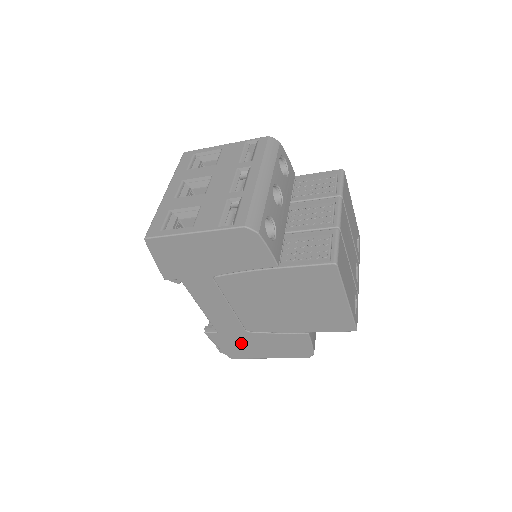
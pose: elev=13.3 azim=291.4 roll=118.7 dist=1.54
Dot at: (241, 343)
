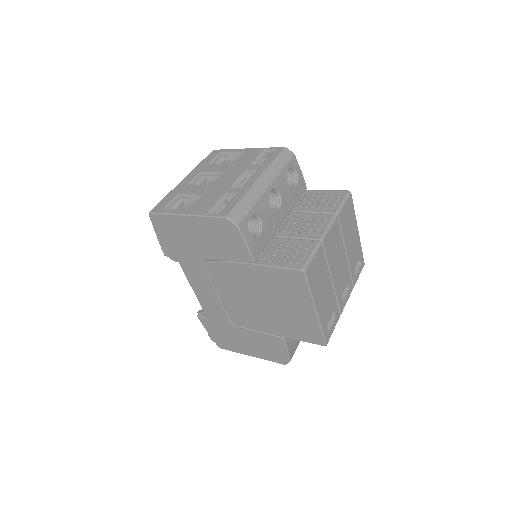
Dot at: (227, 334)
